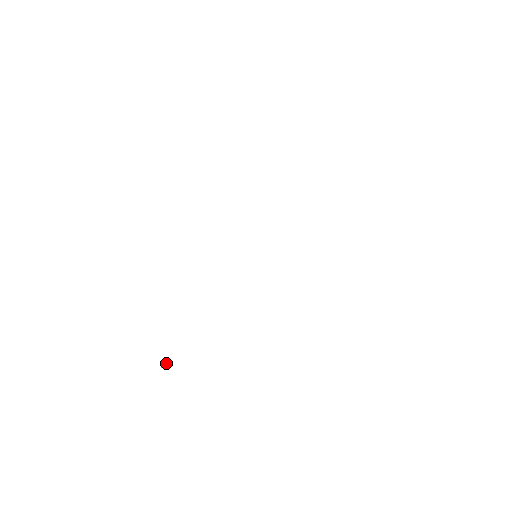
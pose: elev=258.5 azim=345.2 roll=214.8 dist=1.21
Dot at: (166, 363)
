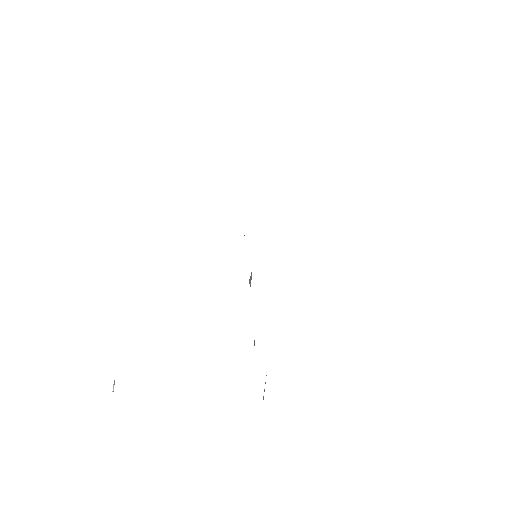
Dot at: (114, 383)
